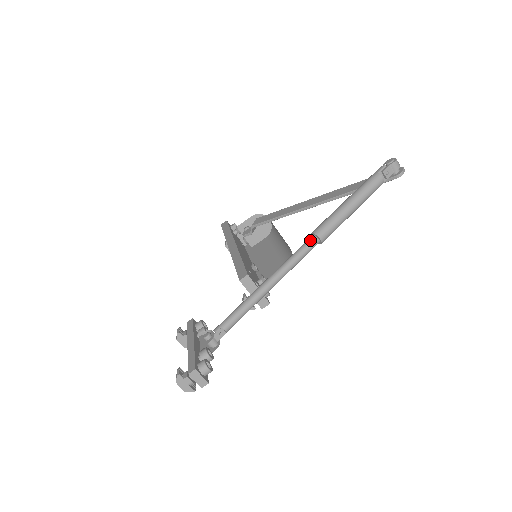
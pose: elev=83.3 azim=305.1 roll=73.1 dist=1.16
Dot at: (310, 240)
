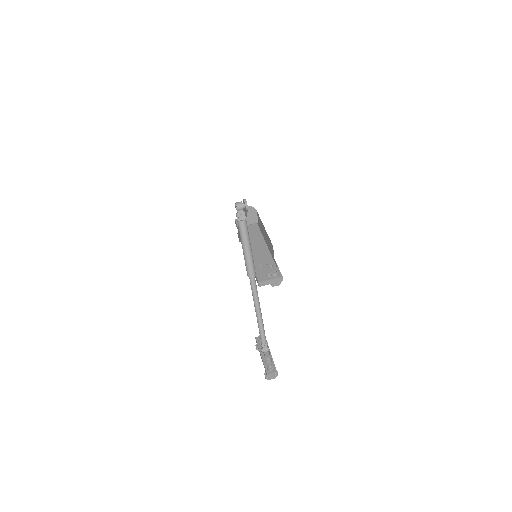
Dot at: (250, 281)
